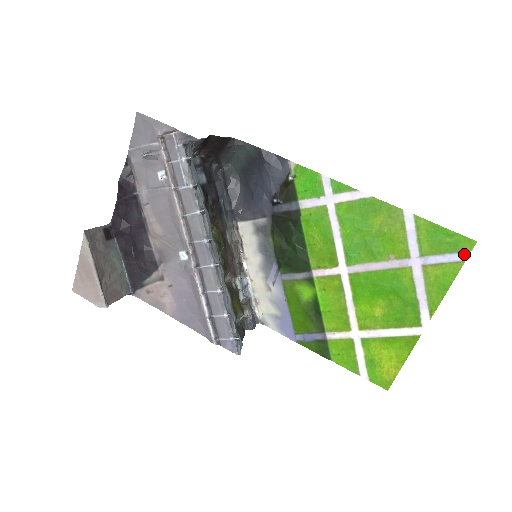
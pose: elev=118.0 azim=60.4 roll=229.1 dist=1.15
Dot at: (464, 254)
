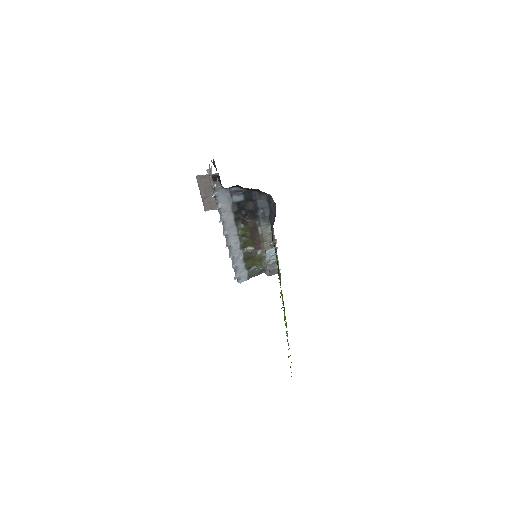
Dot at: occluded
